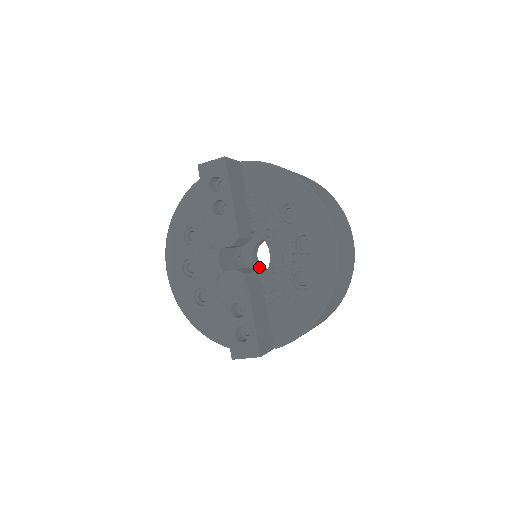
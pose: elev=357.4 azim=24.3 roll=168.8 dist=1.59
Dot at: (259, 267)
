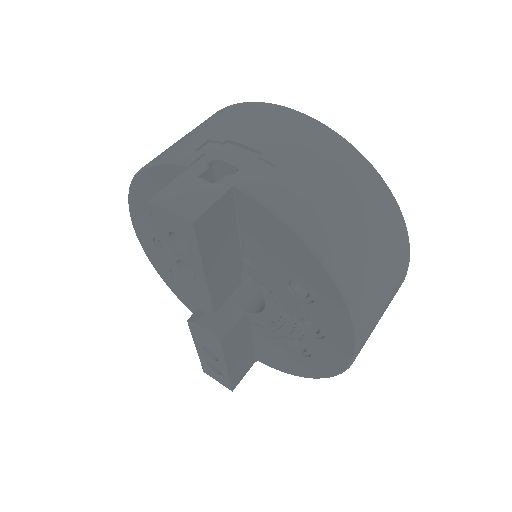
Dot at: occluded
